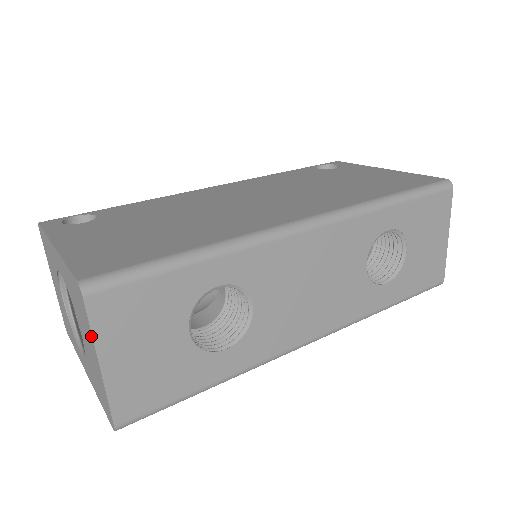
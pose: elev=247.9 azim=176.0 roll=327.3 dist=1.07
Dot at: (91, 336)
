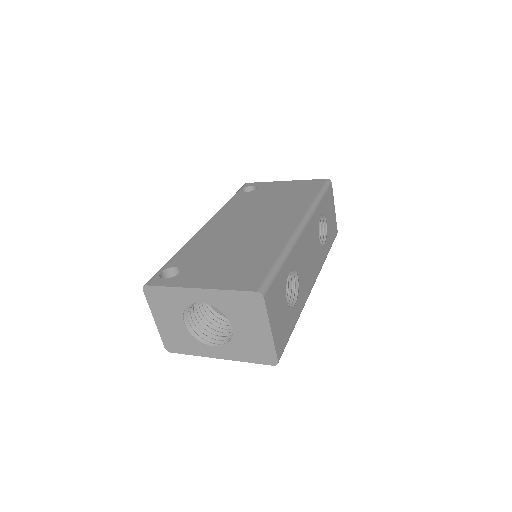
Dot at: (265, 317)
